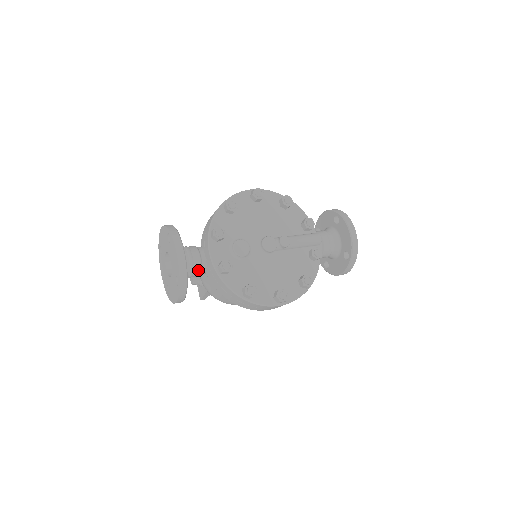
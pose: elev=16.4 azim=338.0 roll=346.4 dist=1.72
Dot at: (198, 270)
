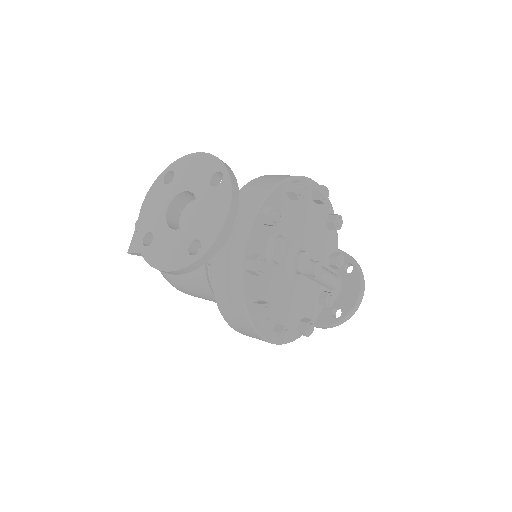
Dot at: occluded
